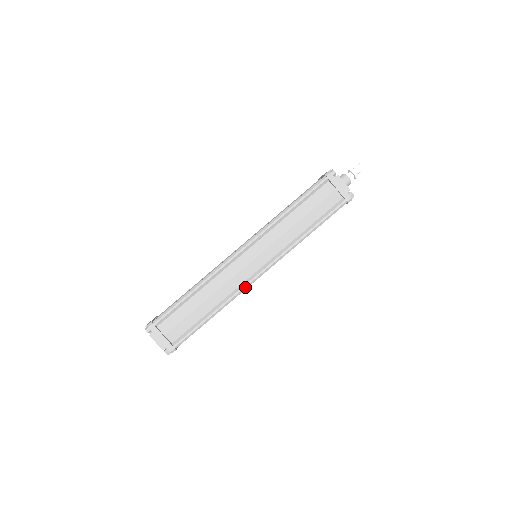
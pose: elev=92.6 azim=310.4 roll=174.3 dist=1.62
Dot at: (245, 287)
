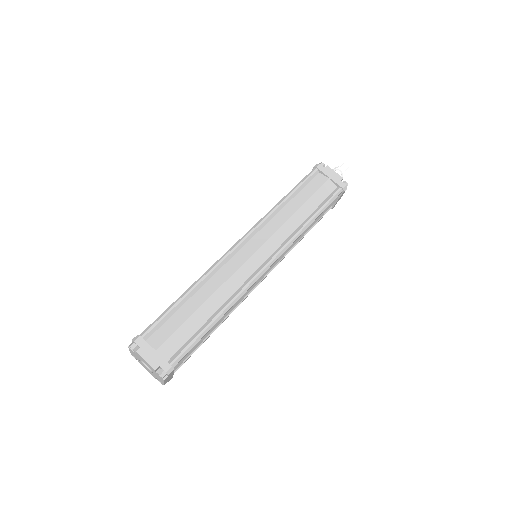
Dot at: (252, 282)
